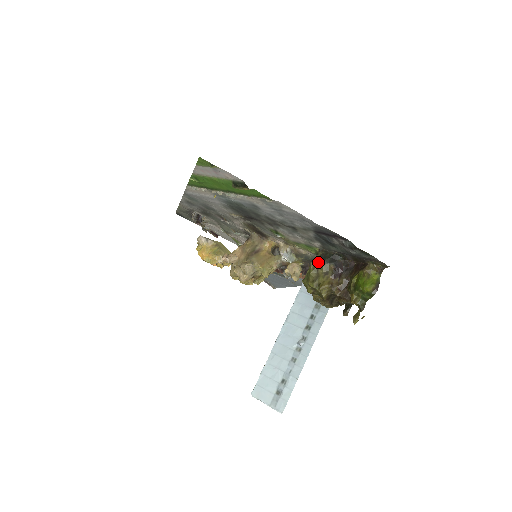
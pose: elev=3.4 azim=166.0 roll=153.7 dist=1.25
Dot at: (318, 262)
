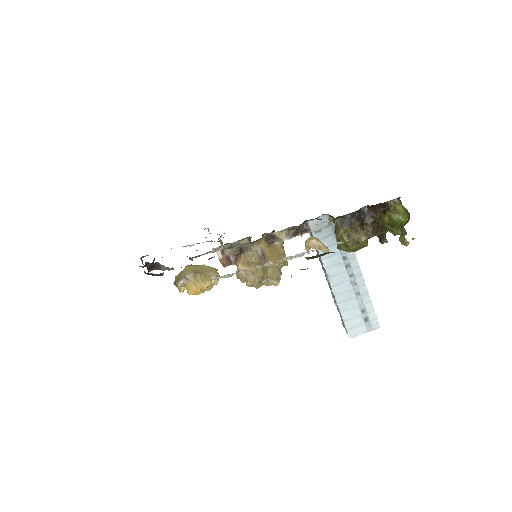
Dot at: (345, 229)
